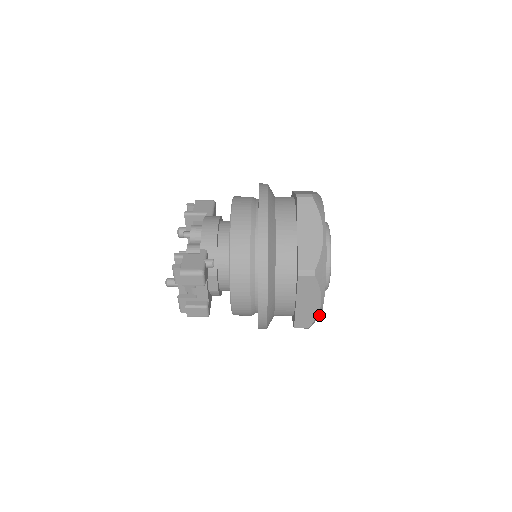
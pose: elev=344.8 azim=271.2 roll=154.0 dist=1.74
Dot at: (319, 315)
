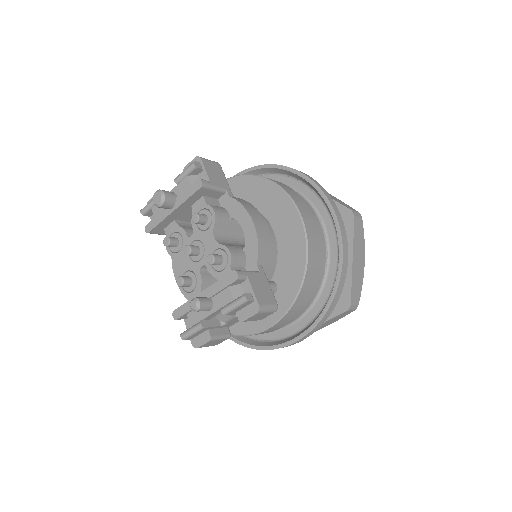
Dot at: occluded
